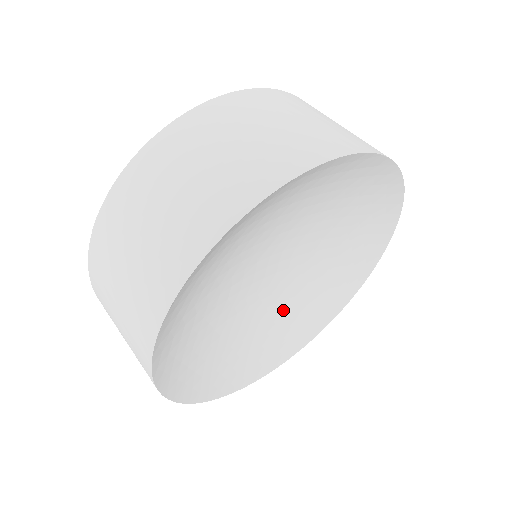
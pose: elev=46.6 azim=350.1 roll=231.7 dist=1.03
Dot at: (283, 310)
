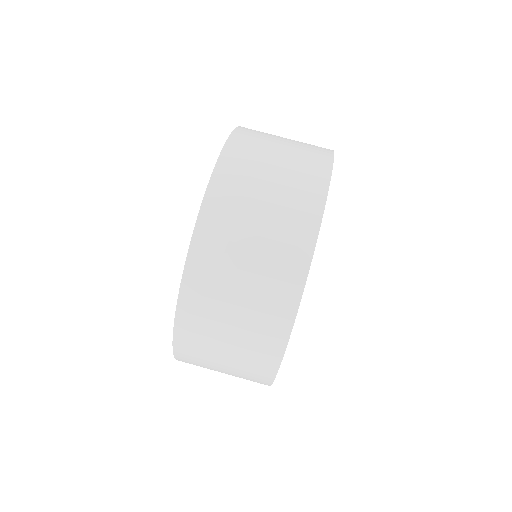
Dot at: occluded
